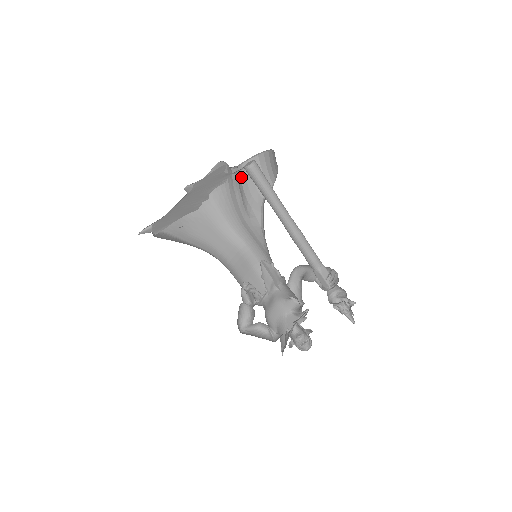
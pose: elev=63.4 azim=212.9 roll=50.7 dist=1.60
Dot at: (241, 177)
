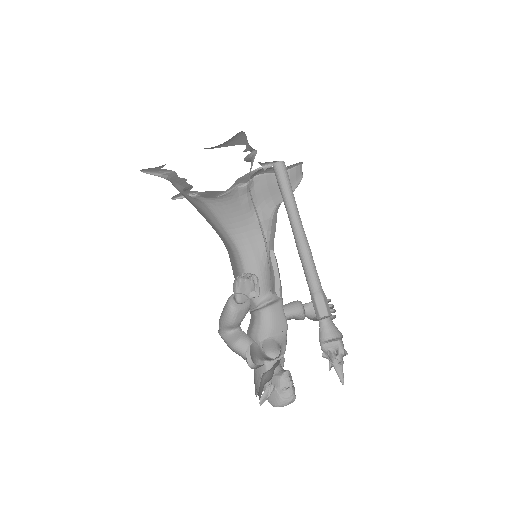
Dot at: (255, 185)
